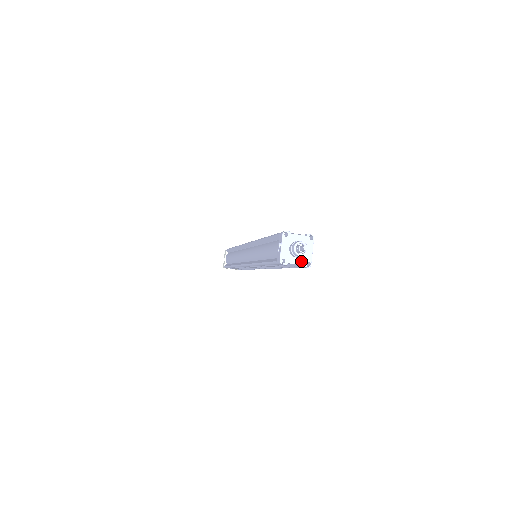
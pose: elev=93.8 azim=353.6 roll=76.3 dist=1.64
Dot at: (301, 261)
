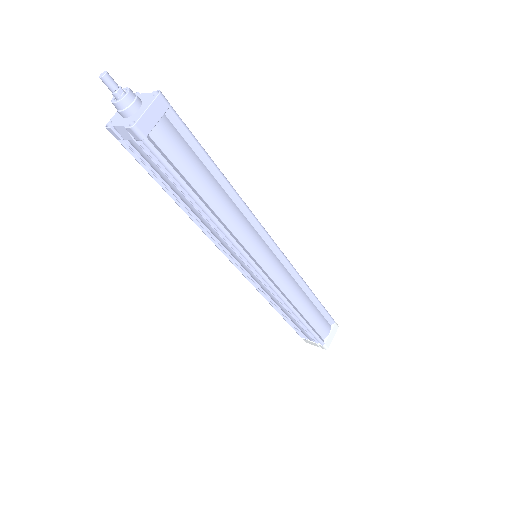
Dot at: (127, 121)
